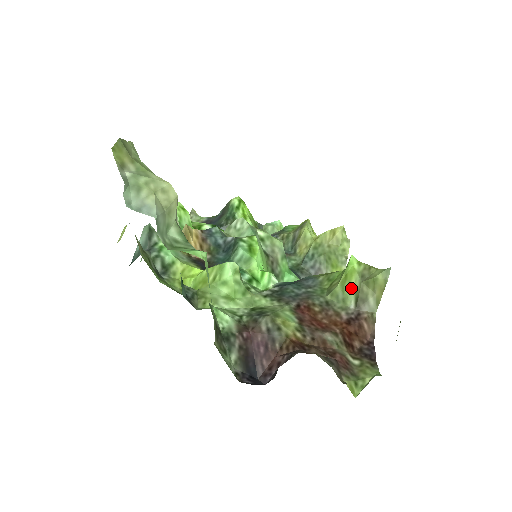
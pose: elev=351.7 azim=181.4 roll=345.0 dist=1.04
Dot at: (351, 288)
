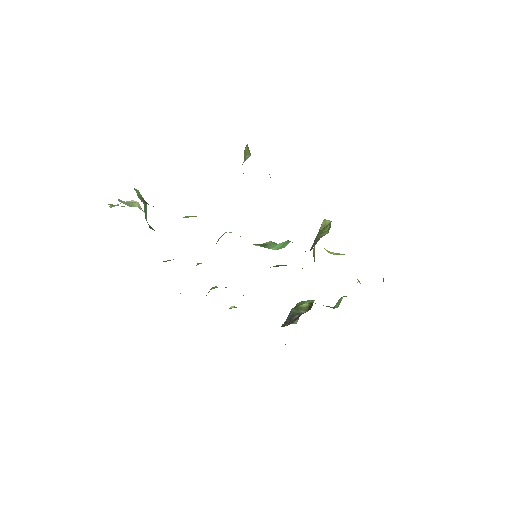
Dot at: occluded
